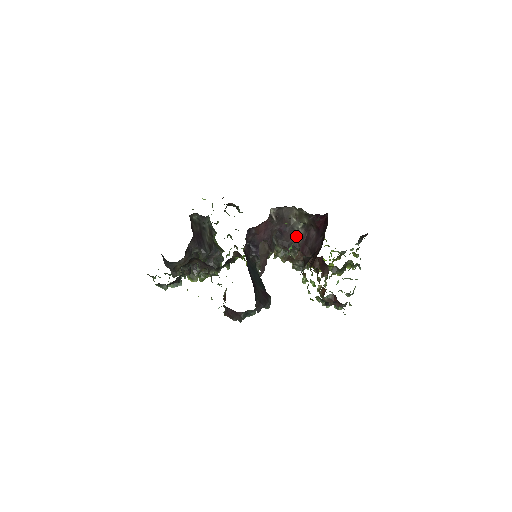
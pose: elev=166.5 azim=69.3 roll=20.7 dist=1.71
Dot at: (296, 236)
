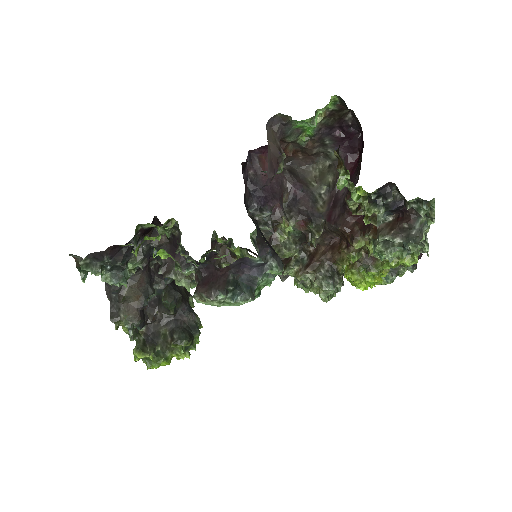
Dot at: (318, 205)
